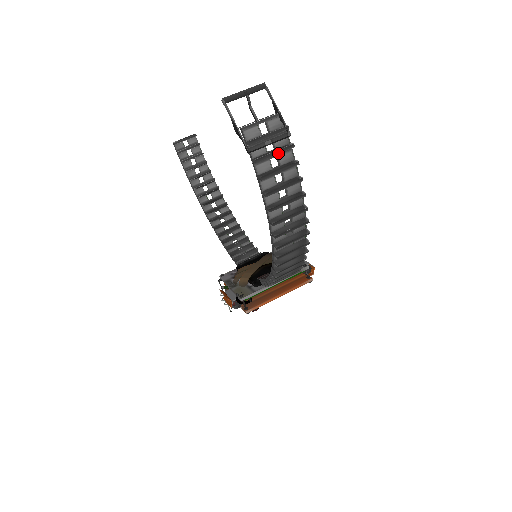
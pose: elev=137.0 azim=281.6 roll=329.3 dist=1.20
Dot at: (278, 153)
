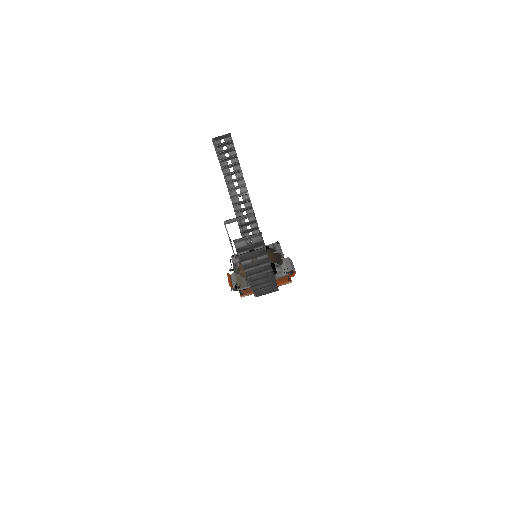
Dot at: (256, 257)
